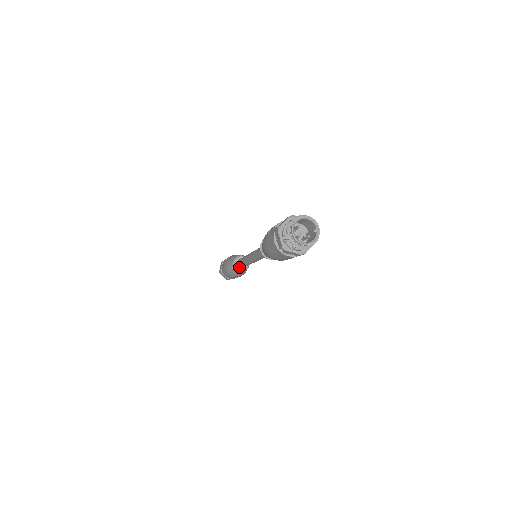
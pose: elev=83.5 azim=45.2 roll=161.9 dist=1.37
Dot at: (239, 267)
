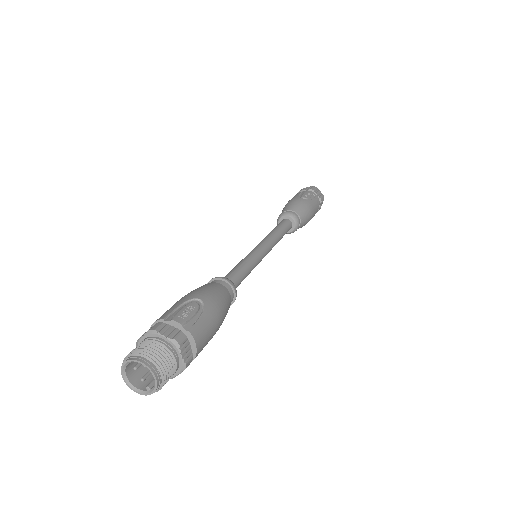
Dot at: occluded
